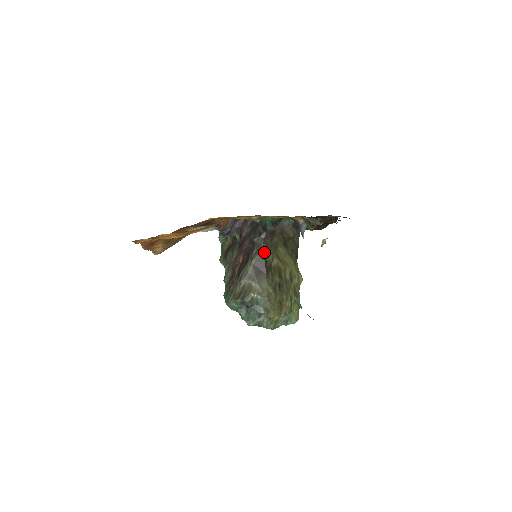
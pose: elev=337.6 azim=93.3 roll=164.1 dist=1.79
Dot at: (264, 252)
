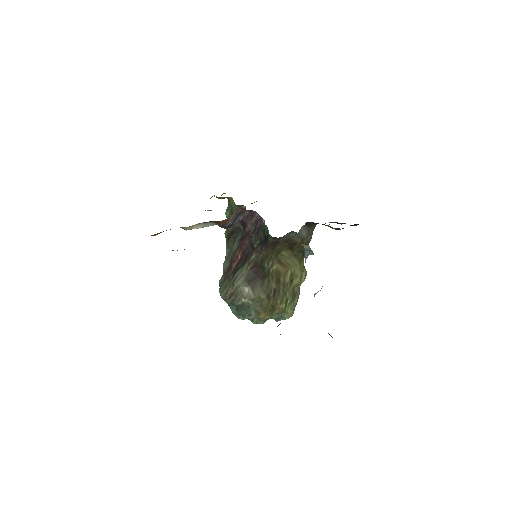
Dot at: (263, 260)
